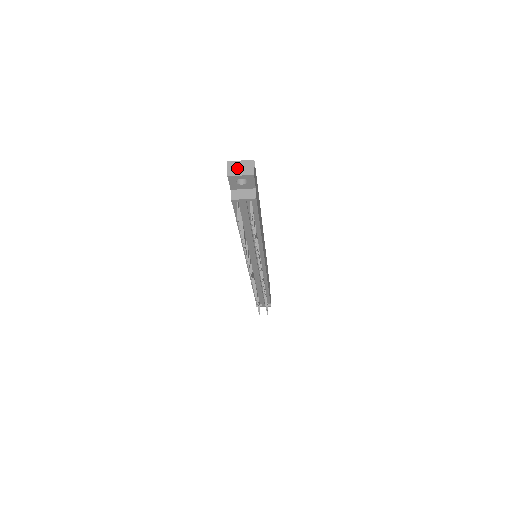
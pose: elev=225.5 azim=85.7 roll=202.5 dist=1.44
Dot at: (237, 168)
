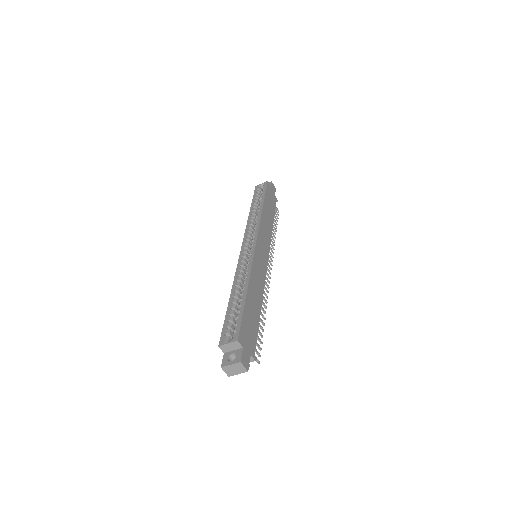
Dot at: (232, 370)
